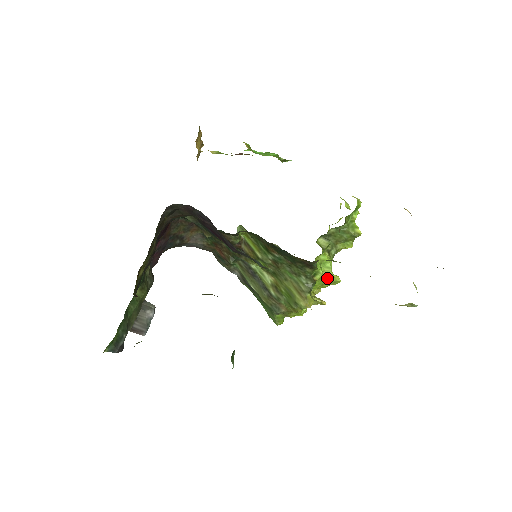
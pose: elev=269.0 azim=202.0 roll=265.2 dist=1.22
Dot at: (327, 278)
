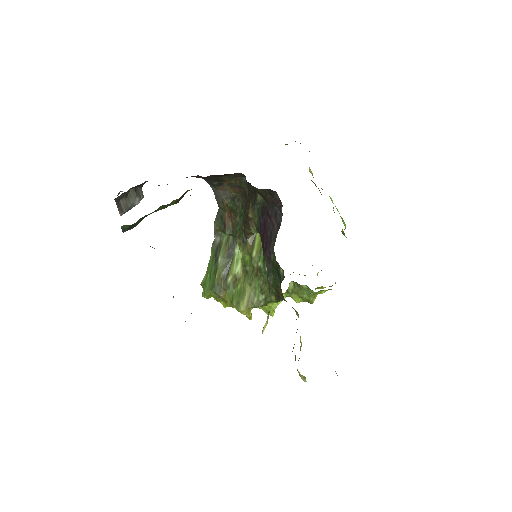
Dot at: (270, 308)
